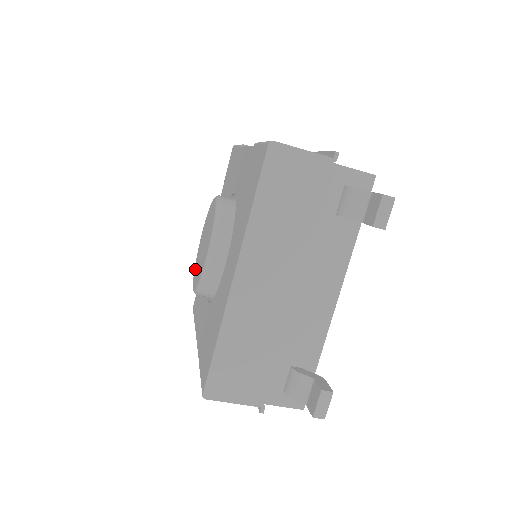
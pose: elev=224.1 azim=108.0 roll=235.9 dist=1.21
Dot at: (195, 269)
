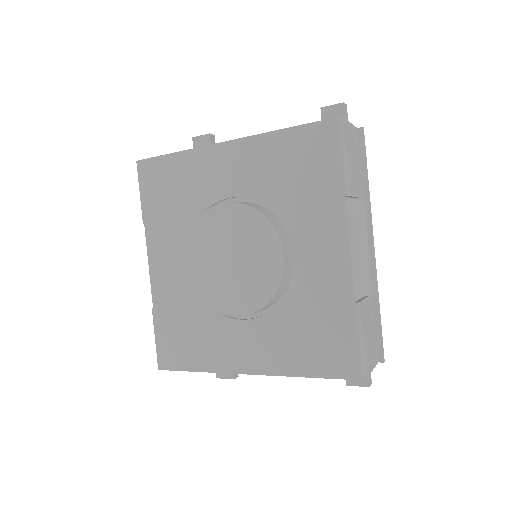
Dot at: (195, 241)
